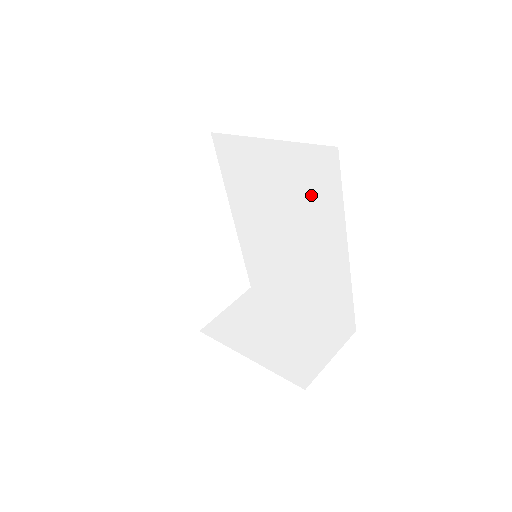
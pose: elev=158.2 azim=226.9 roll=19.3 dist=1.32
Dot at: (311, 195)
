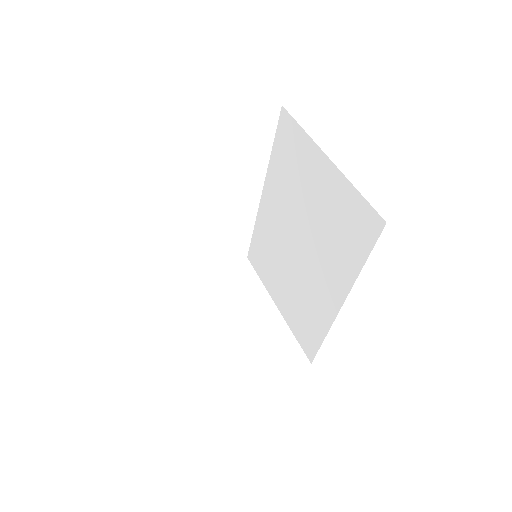
Dot at: (338, 238)
